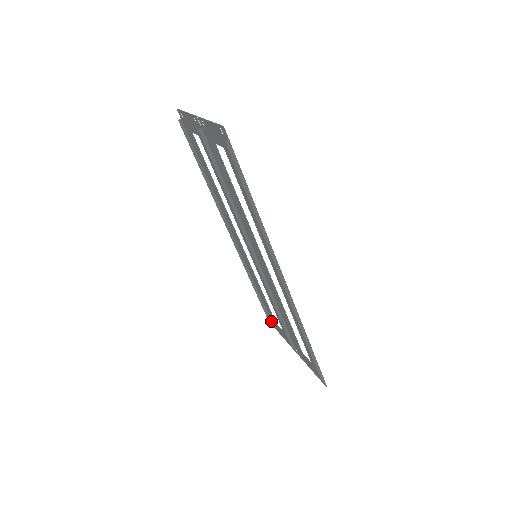
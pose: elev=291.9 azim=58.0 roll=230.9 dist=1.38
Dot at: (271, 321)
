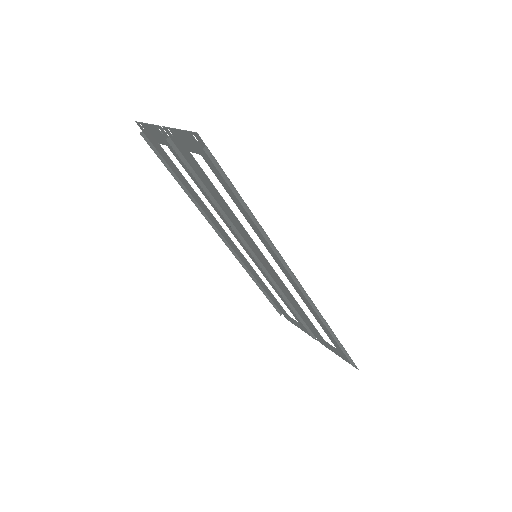
Dot at: occluded
